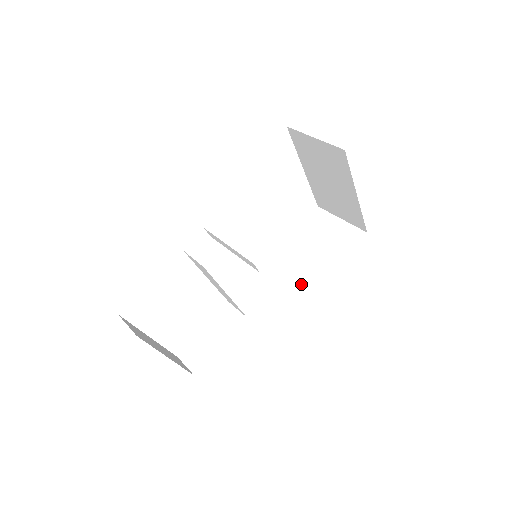
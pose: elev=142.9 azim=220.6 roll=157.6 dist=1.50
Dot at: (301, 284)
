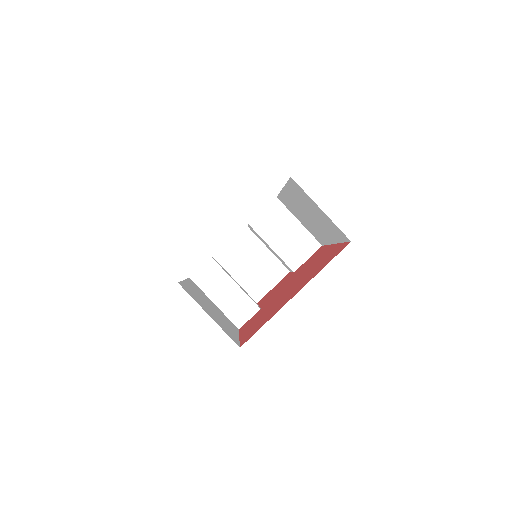
Dot at: (316, 232)
